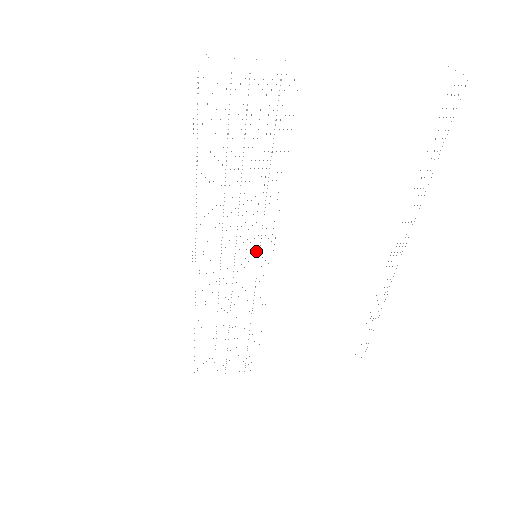
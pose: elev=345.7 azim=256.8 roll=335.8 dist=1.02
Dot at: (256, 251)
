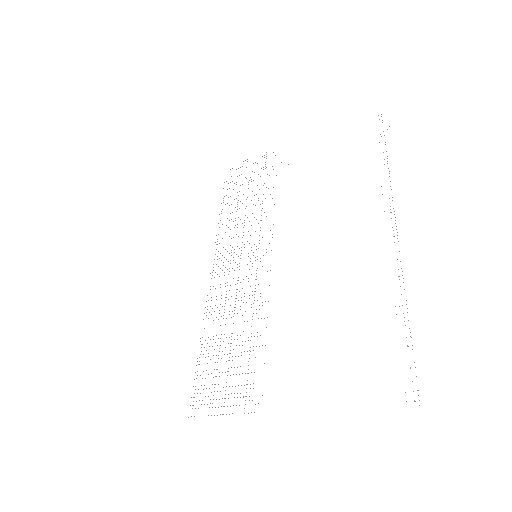
Dot at: occluded
